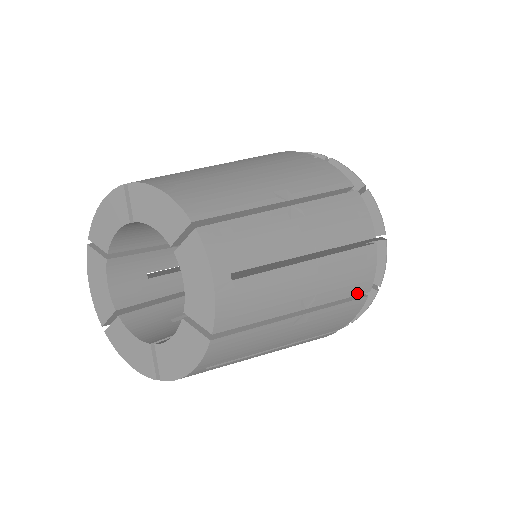
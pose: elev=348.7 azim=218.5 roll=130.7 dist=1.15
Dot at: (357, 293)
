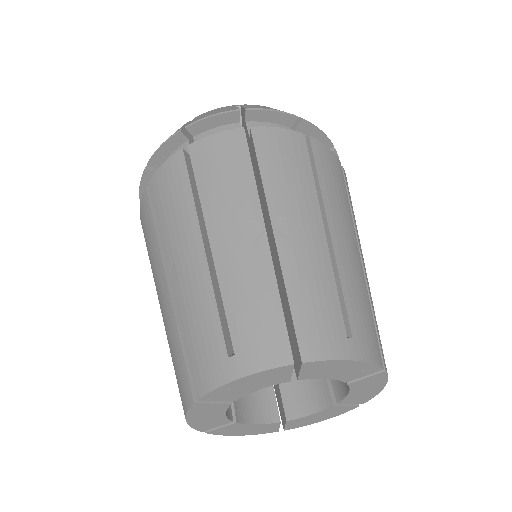
Dot at: (343, 180)
